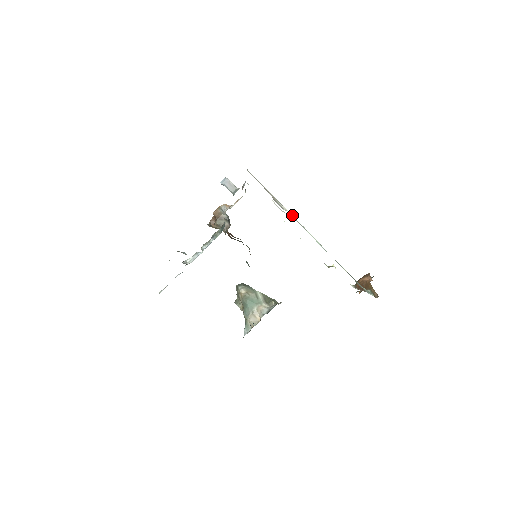
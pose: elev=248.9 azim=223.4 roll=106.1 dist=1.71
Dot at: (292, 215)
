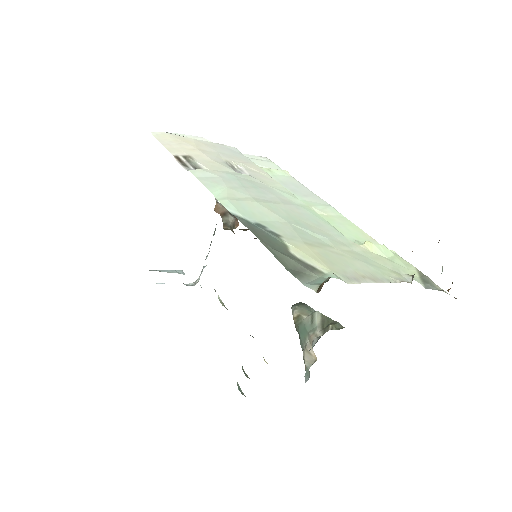
Dot at: (210, 174)
